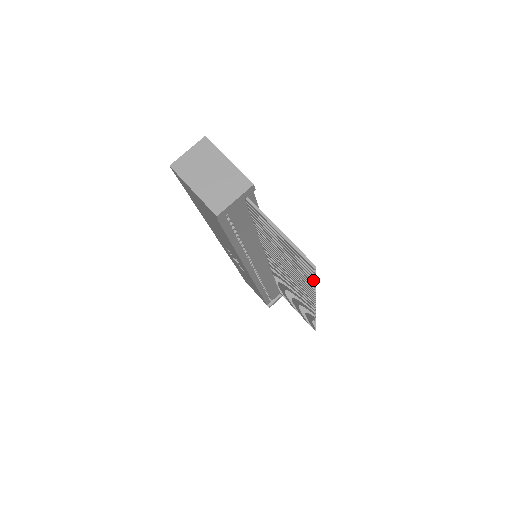
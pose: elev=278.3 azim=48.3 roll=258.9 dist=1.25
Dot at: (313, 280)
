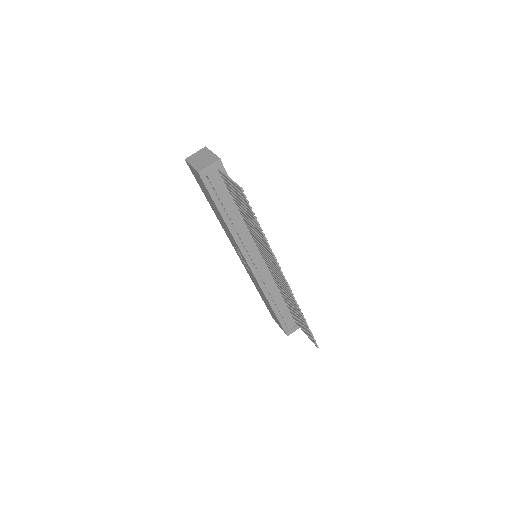
Dot at: (252, 212)
